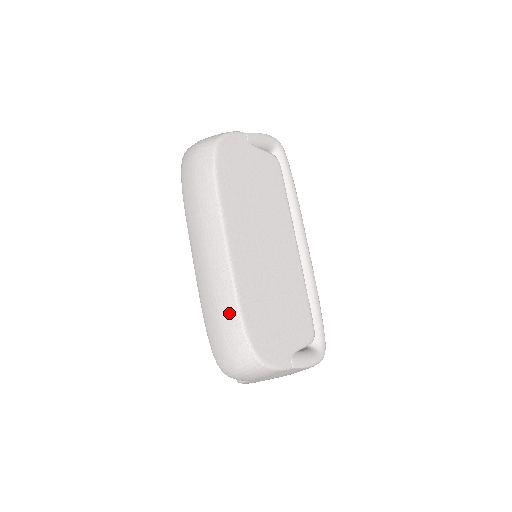
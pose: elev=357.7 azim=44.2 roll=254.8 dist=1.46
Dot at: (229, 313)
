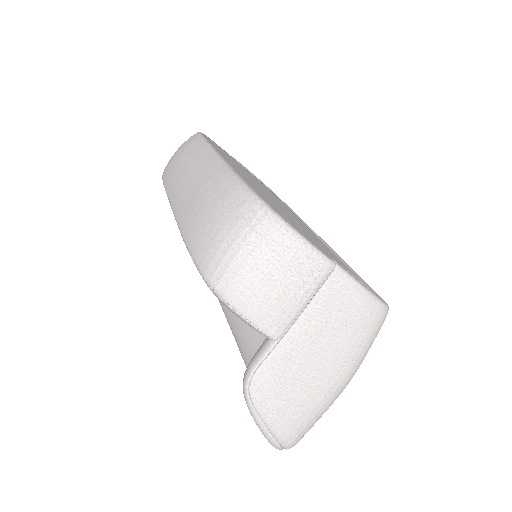
Dot at: (222, 186)
